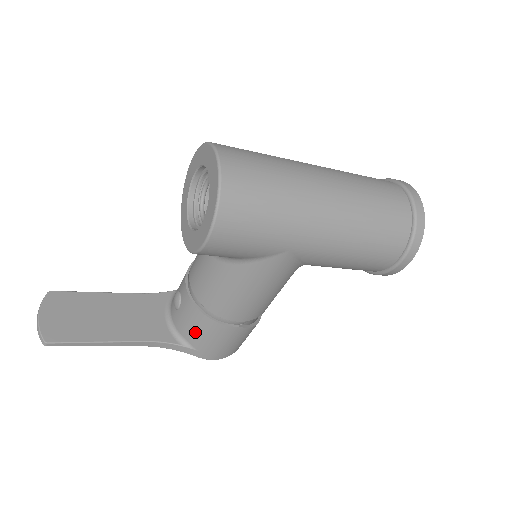
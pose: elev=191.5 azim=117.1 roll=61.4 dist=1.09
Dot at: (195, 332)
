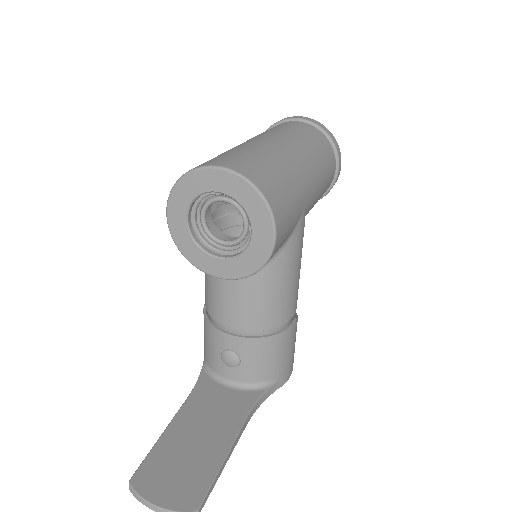
Dot at: (271, 363)
